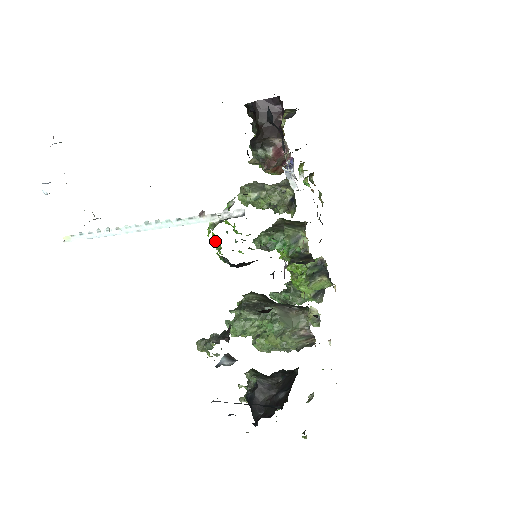
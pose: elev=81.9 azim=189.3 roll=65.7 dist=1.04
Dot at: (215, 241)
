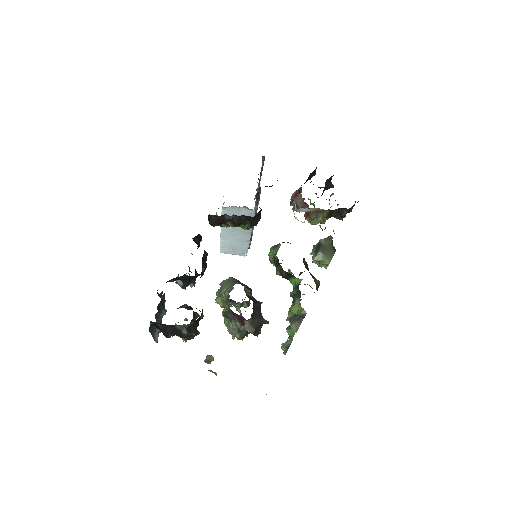
Dot at: occluded
